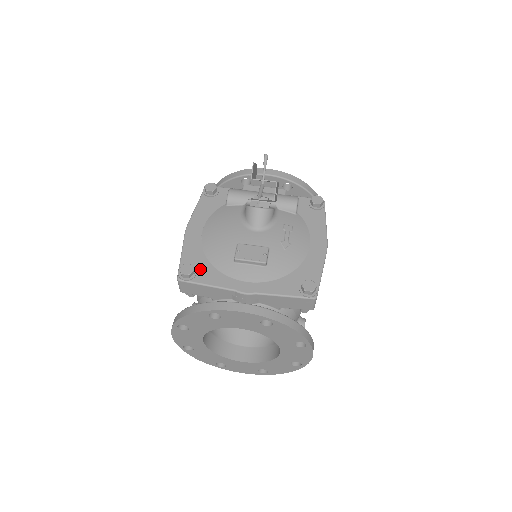
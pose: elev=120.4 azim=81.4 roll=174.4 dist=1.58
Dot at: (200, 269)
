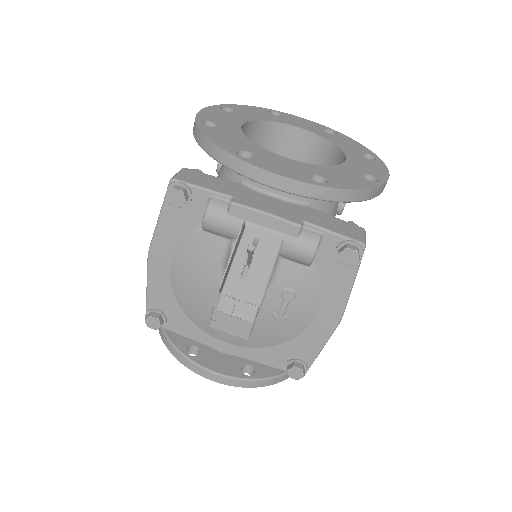
Dot at: (171, 316)
